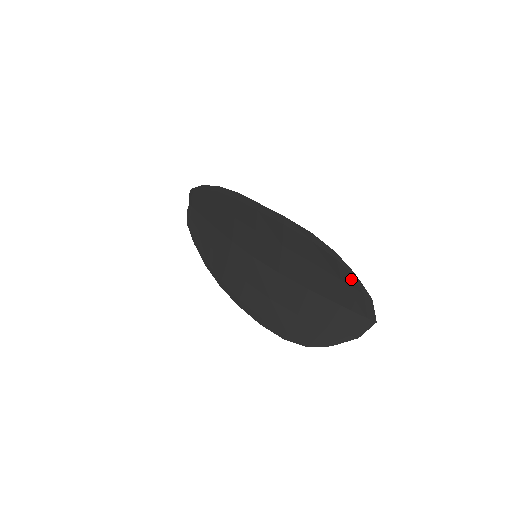
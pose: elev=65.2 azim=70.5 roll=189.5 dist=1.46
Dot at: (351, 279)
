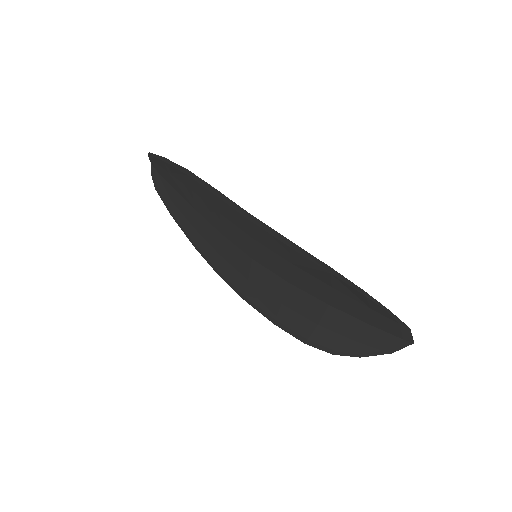
Dot at: (384, 312)
